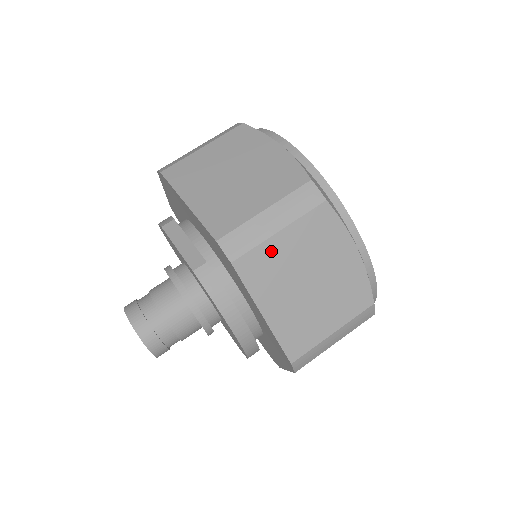
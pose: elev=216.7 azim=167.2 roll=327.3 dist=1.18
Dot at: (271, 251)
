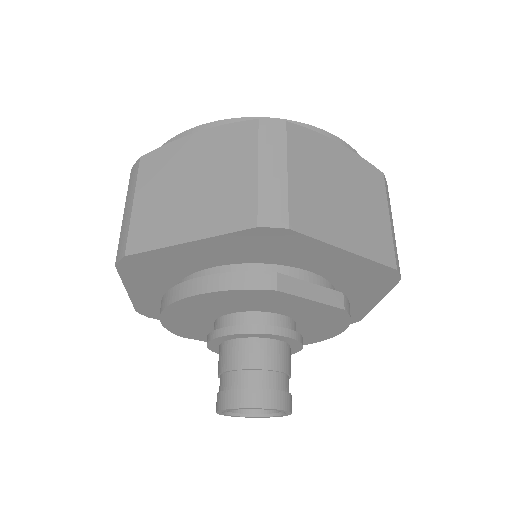
Dot at: occluded
